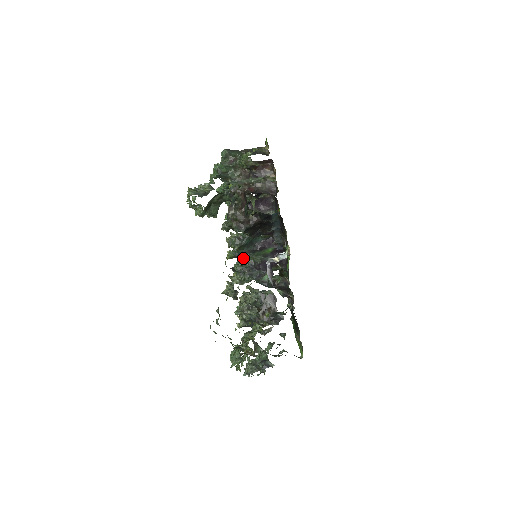
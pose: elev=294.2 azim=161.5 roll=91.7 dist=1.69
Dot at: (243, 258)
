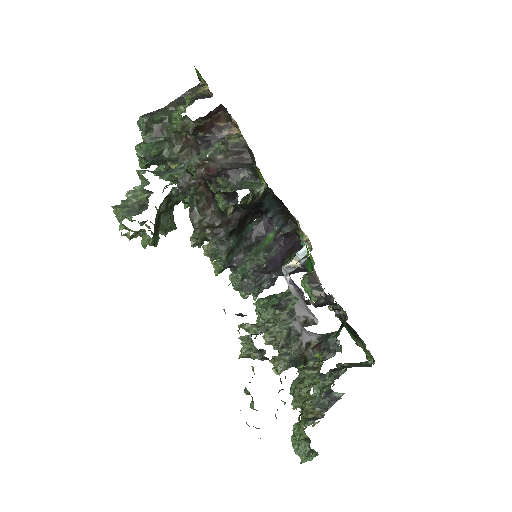
Dot at: (239, 268)
